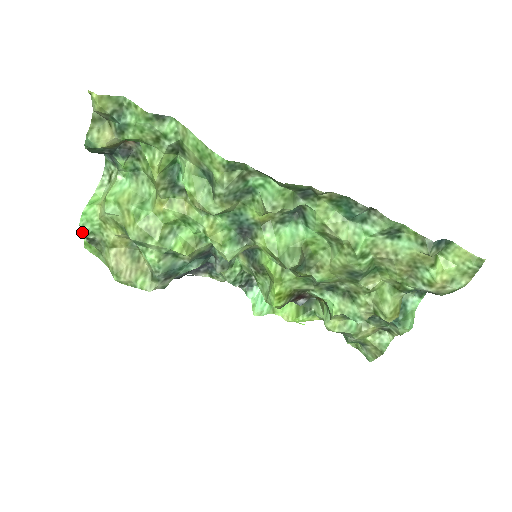
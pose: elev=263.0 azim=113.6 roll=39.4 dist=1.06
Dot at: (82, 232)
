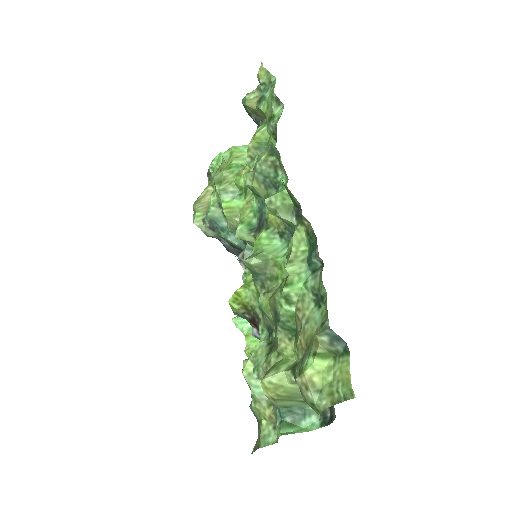
Dot at: occluded
